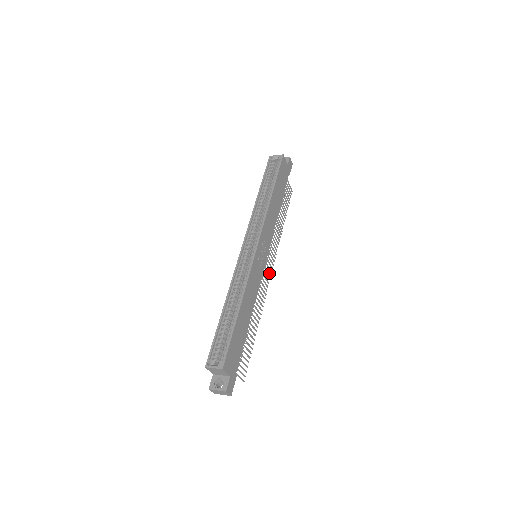
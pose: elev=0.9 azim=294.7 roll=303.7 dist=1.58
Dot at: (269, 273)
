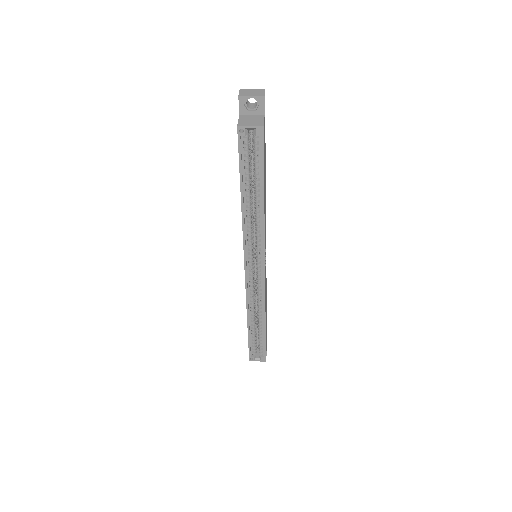
Dot at: occluded
